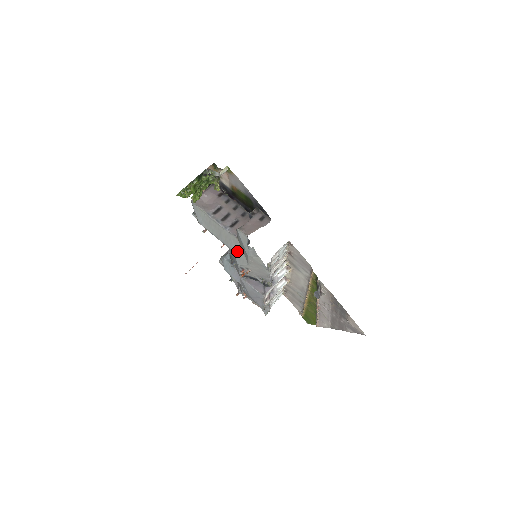
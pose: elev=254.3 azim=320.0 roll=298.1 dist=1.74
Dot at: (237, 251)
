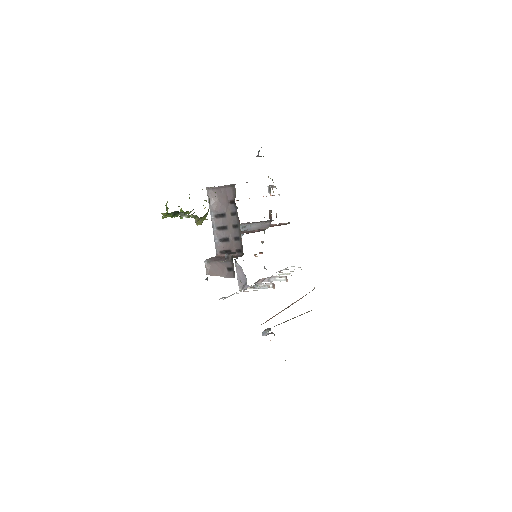
Dot at: occluded
